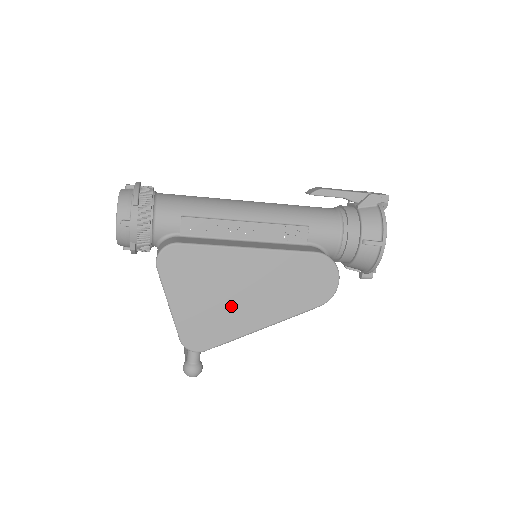
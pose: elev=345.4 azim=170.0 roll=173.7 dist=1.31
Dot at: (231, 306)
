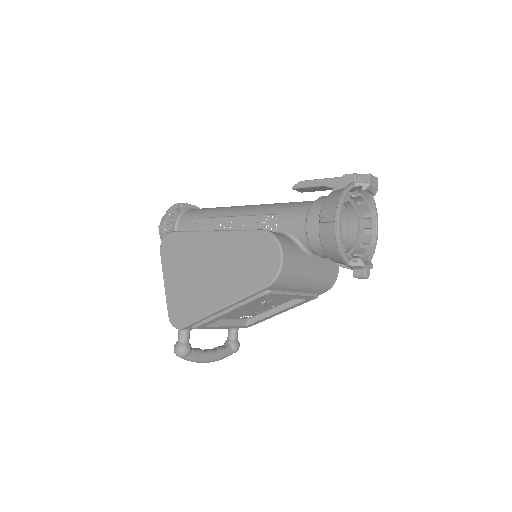
Dot at: (199, 285)
